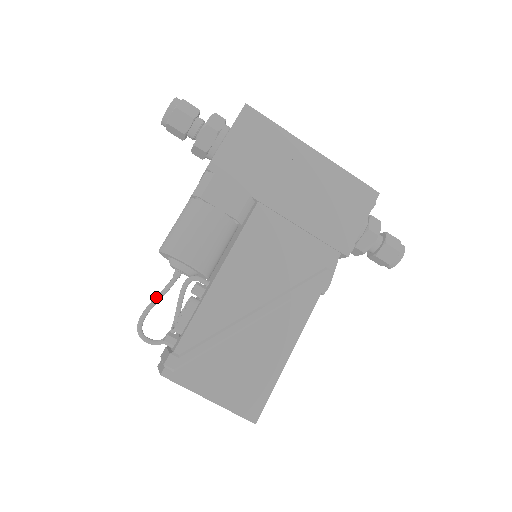
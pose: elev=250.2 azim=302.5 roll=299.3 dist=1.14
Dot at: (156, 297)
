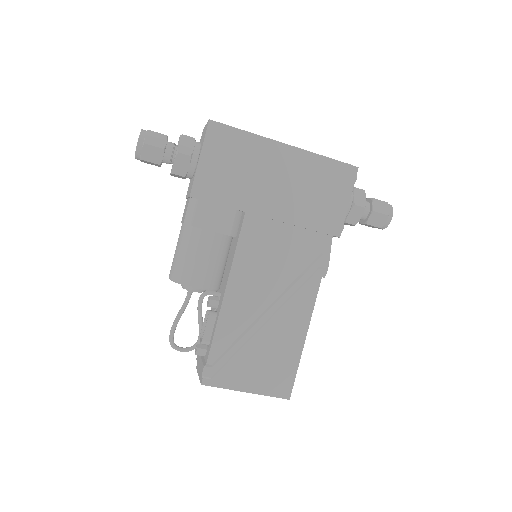
Dot at: (178, 314)
